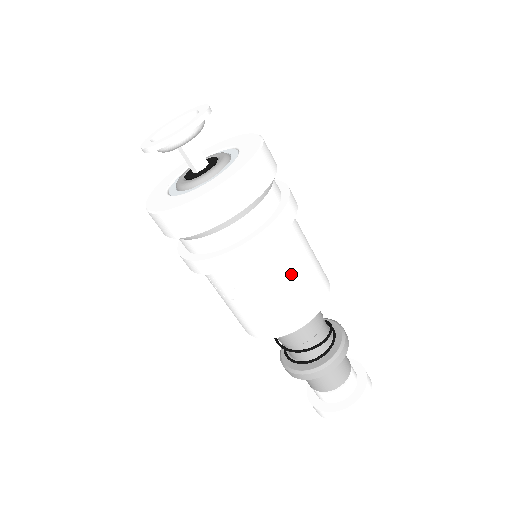
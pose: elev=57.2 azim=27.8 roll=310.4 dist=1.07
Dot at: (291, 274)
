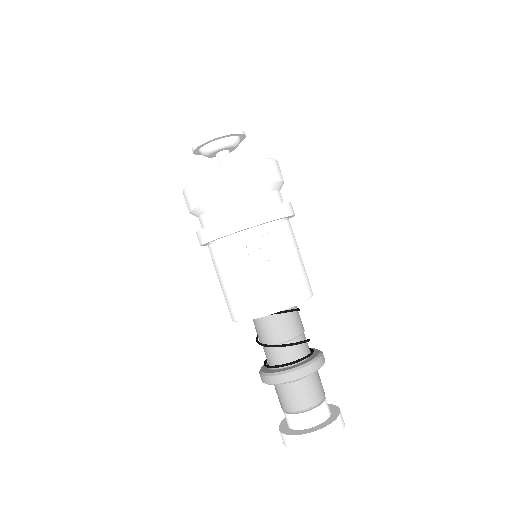
Dot at: occluded
